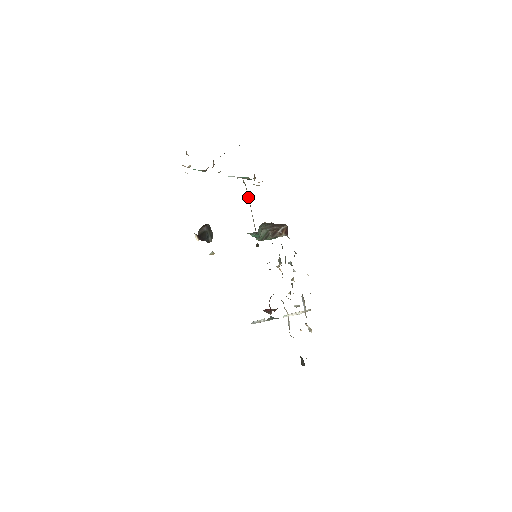
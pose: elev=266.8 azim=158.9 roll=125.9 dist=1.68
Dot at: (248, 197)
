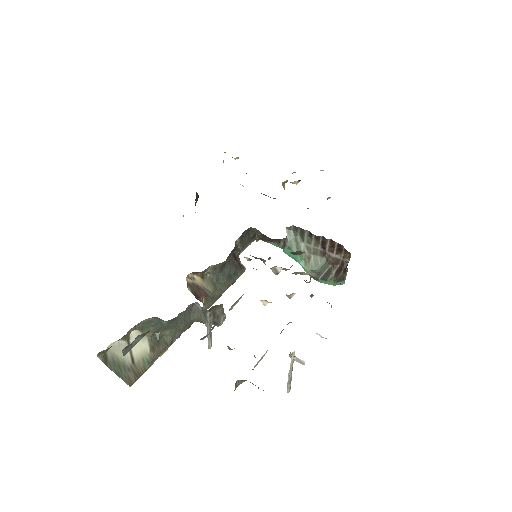
Dot at: occluded
